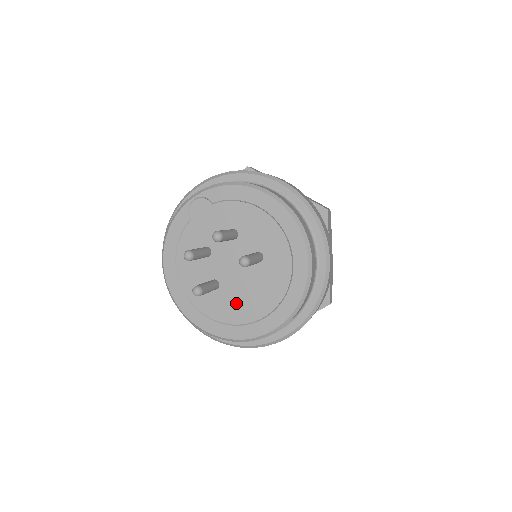
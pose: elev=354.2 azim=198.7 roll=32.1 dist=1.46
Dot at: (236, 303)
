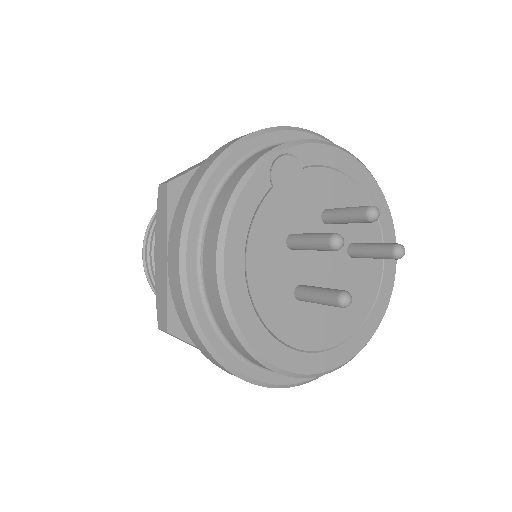
Dot at: (325, 318)
